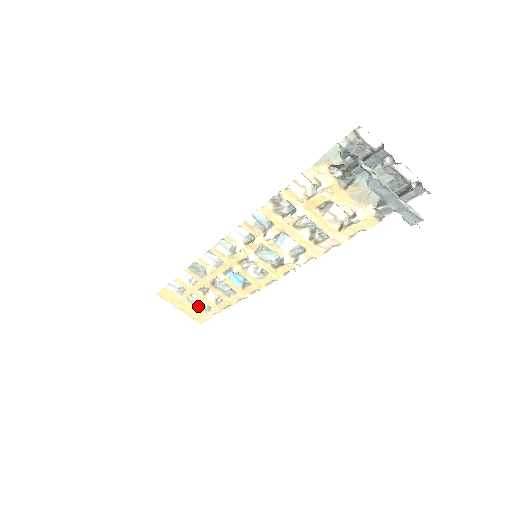
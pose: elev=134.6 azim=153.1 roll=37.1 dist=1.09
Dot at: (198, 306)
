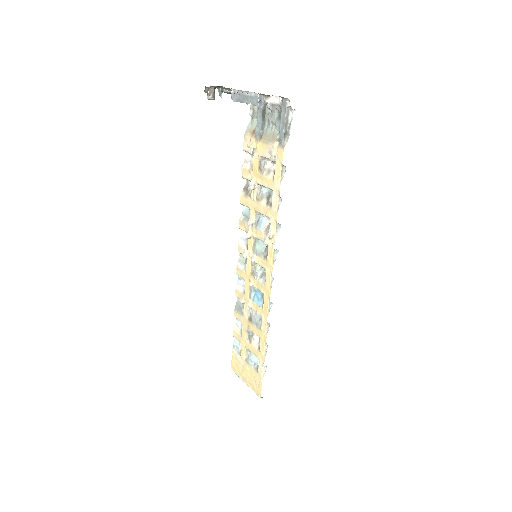
Dot at: (253, 366)
